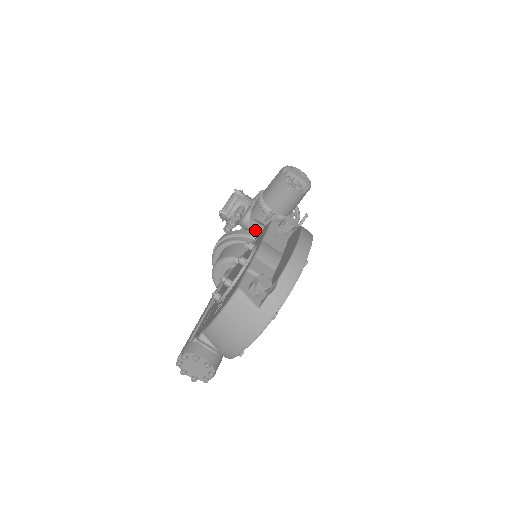
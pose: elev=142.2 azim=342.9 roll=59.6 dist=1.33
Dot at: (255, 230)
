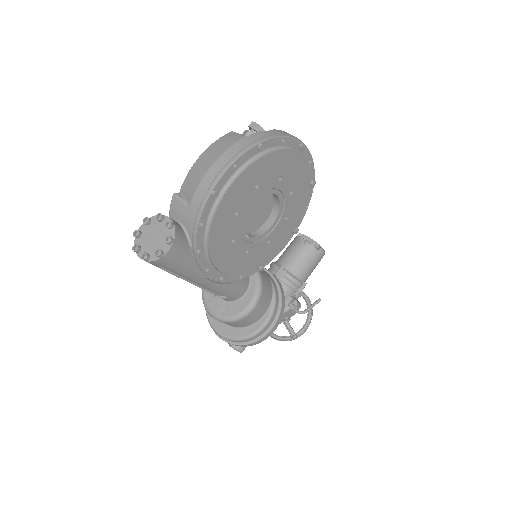
Dot at: occluded
